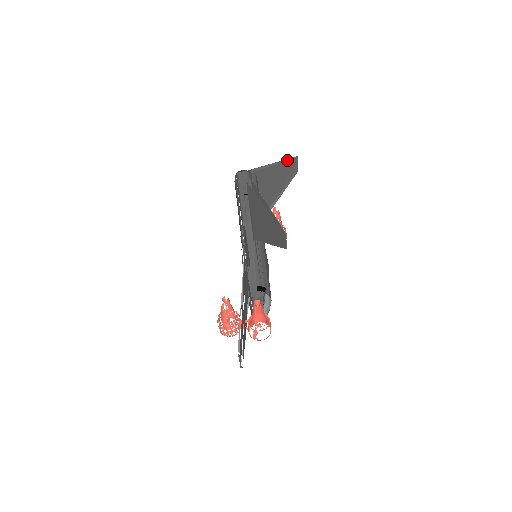
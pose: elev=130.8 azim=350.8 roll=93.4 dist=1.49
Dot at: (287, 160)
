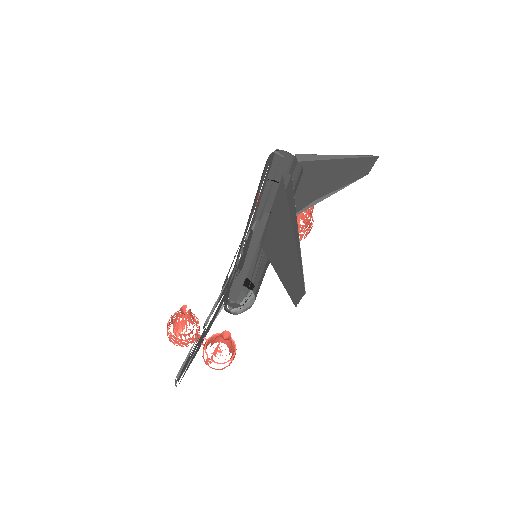
Dot at: (361, 157)
